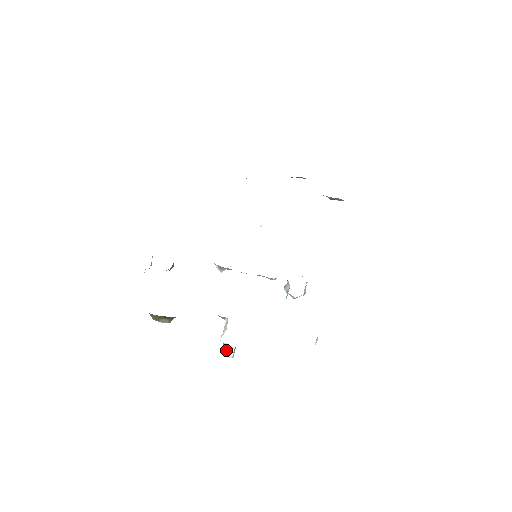
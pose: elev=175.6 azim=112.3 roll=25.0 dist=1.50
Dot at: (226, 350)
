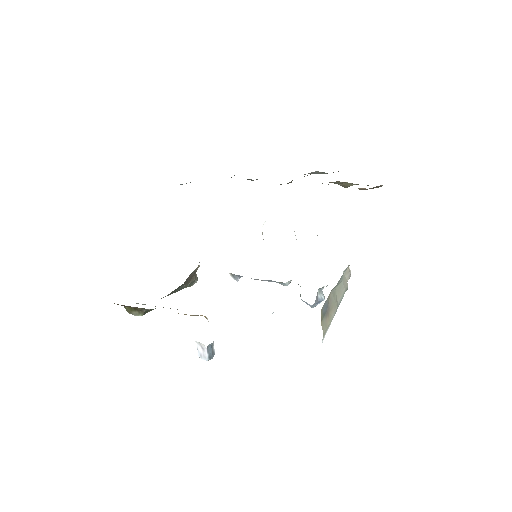
Dot at: (201, 351)
